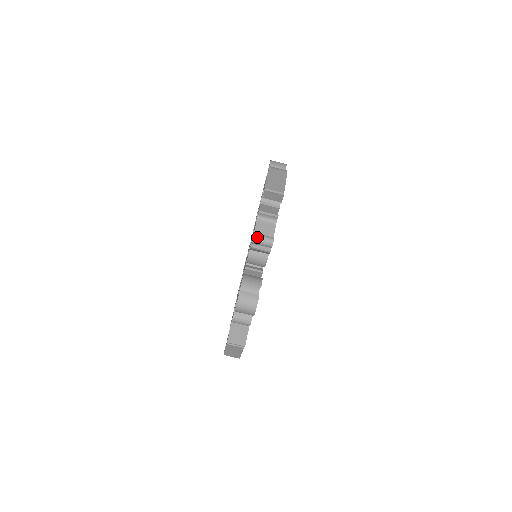
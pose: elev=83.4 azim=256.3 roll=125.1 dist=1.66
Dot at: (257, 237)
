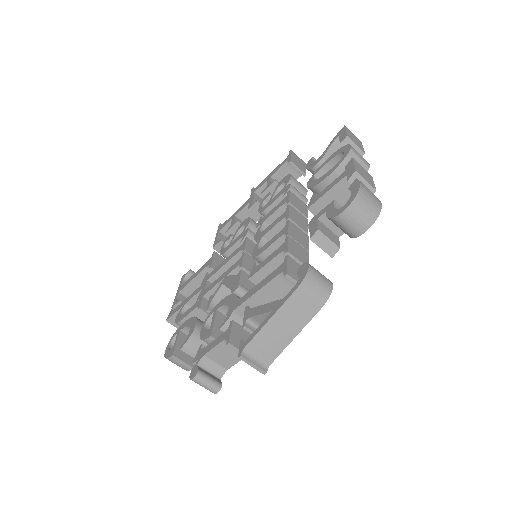
Dot at: (196, 382)
